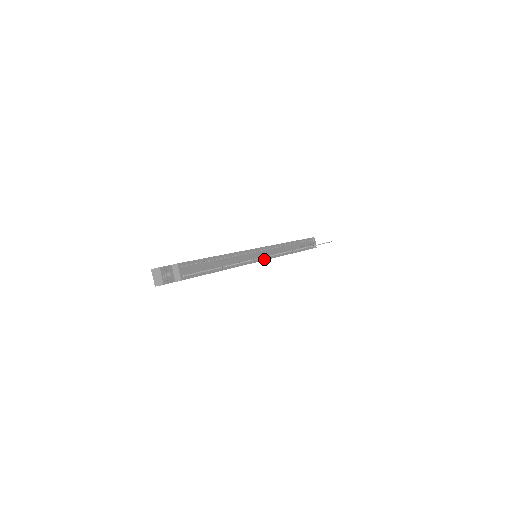
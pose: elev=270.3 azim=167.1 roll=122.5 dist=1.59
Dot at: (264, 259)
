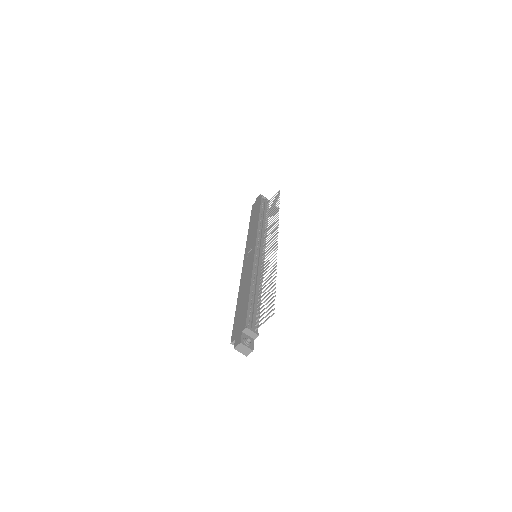
Dot at: occluded
